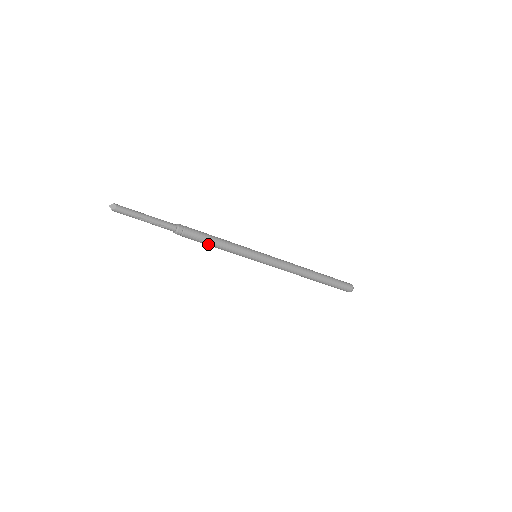
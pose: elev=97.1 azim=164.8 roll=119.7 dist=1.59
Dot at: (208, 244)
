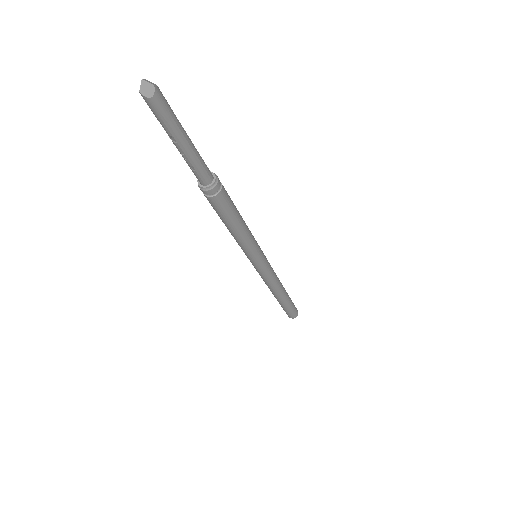
Dot at: (223, 221)
